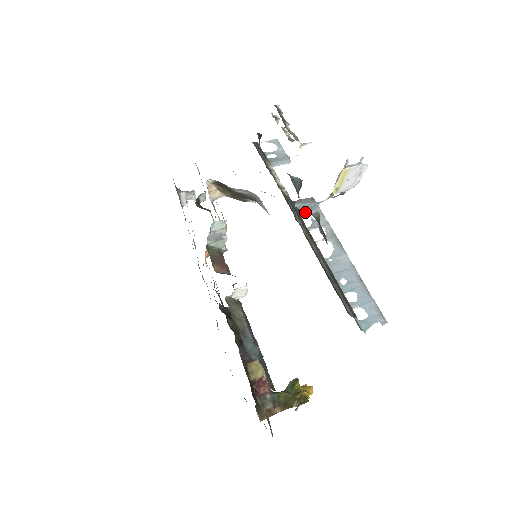
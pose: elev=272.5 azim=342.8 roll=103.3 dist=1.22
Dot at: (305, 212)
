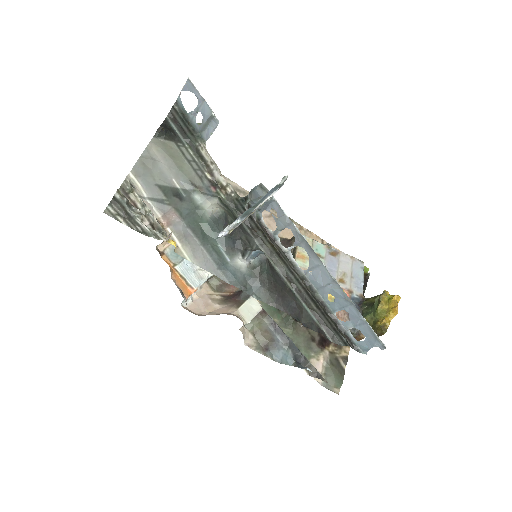
Dot at: (263, 210)
